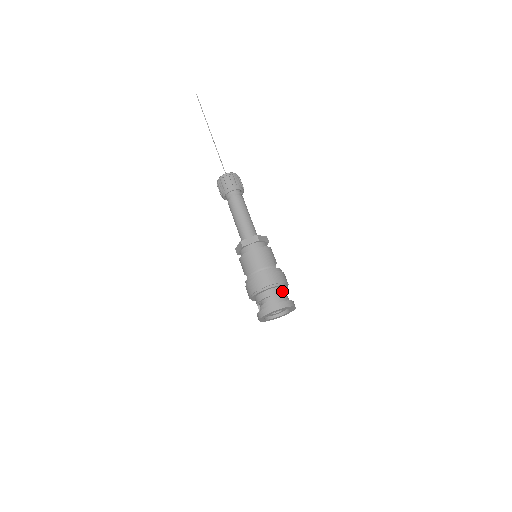
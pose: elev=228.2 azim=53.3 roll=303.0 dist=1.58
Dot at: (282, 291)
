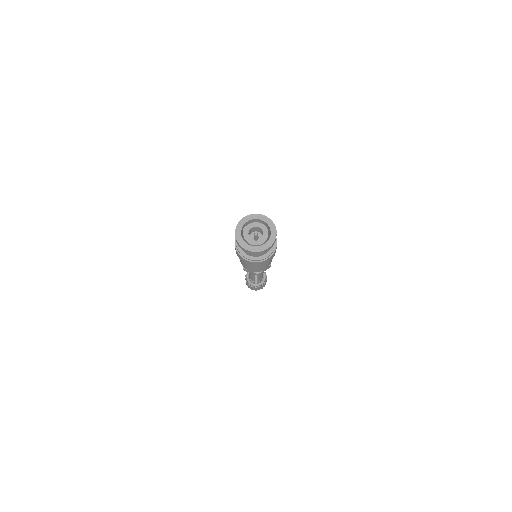
Dot at: occluded
